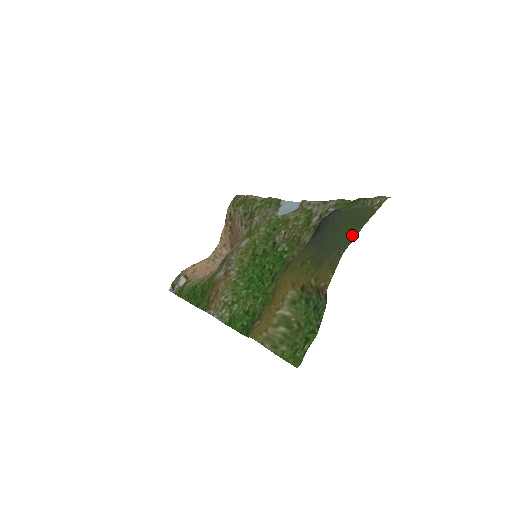
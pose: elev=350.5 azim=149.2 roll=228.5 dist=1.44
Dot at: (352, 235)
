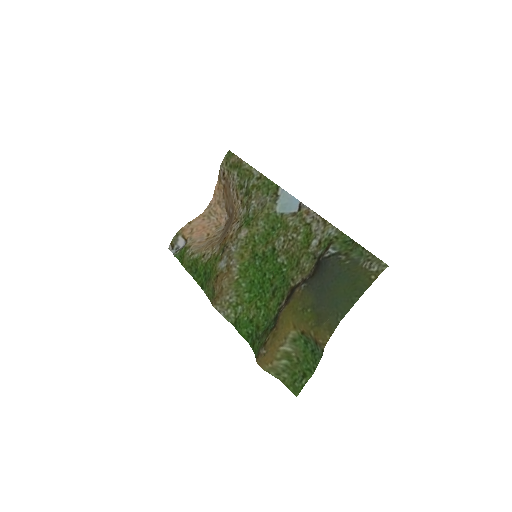
Dot at: (349, 303)
